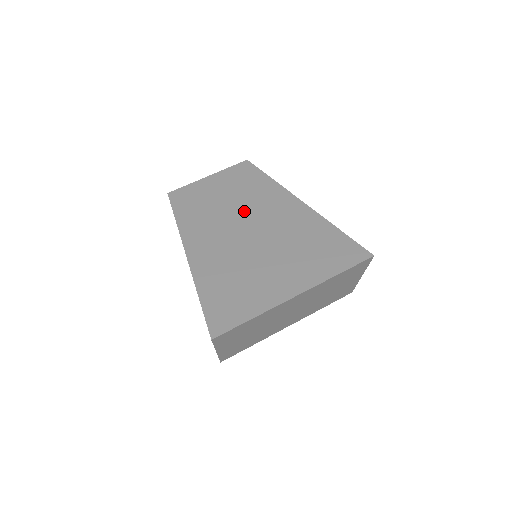
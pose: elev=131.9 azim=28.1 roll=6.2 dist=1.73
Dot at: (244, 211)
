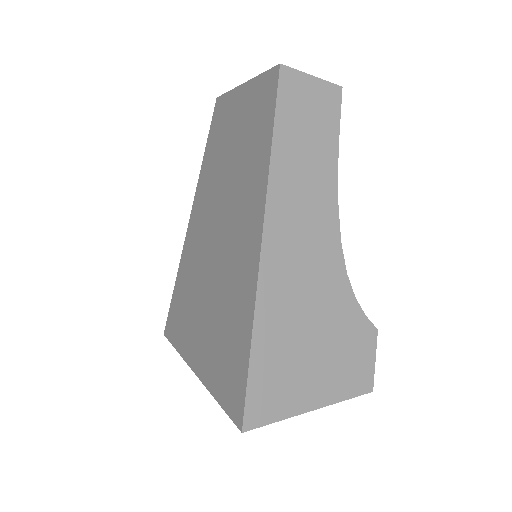
Dot at: (228, 195)
